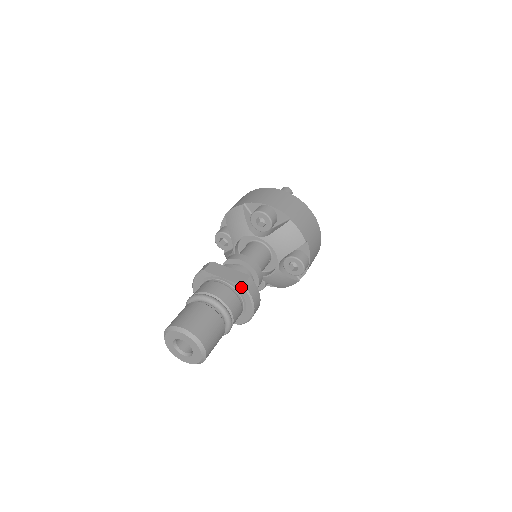
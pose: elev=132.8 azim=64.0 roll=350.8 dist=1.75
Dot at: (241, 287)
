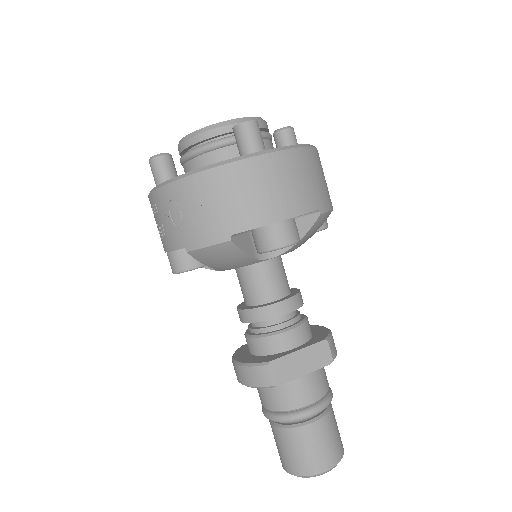
Dot at: (330, 363)
